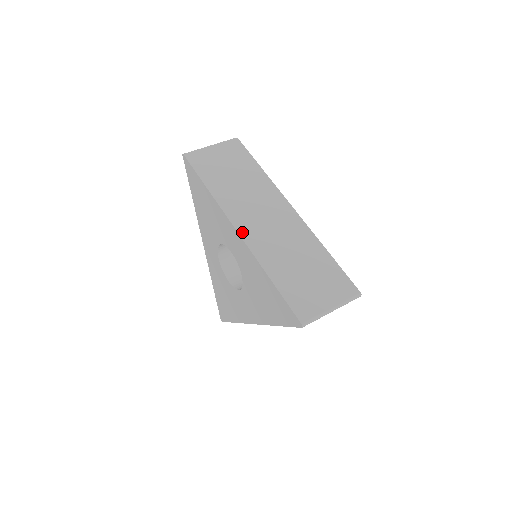
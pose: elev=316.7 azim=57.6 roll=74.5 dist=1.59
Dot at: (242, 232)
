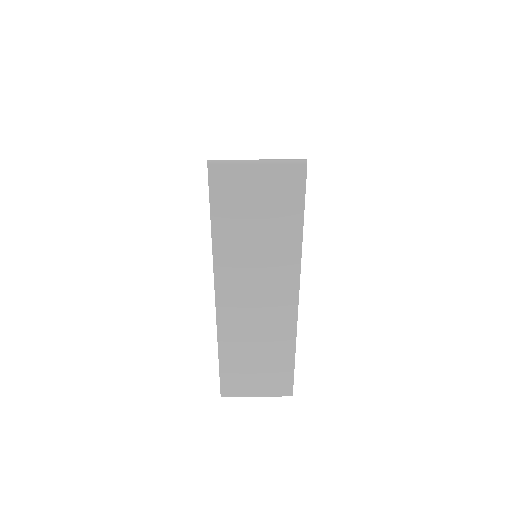
Dot at: occluded
